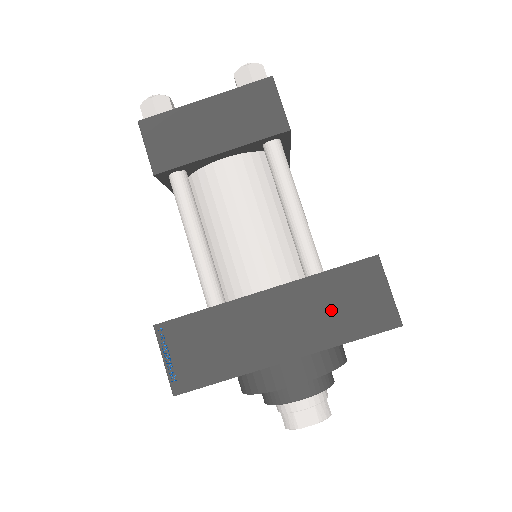
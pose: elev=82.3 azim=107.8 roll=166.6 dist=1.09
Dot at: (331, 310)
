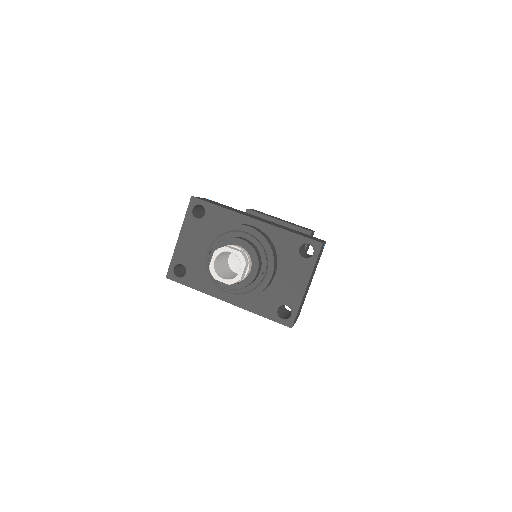
Dot at: occluded
